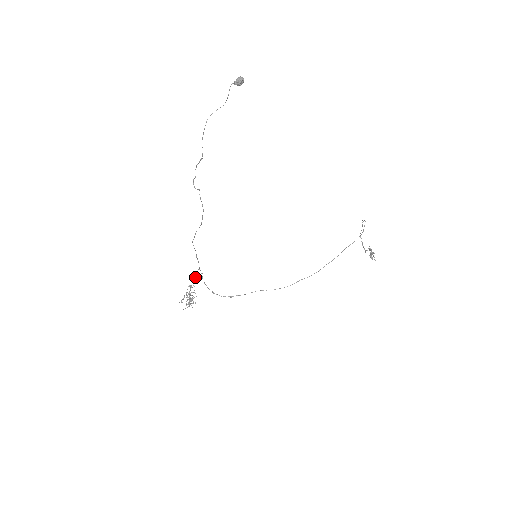
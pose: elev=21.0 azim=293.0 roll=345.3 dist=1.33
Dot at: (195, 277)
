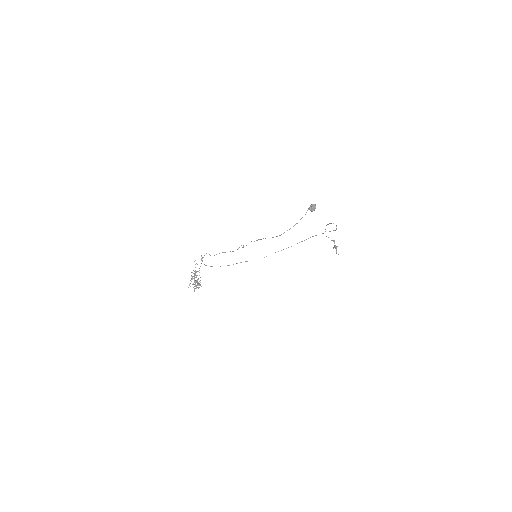
Dot at: occluded
